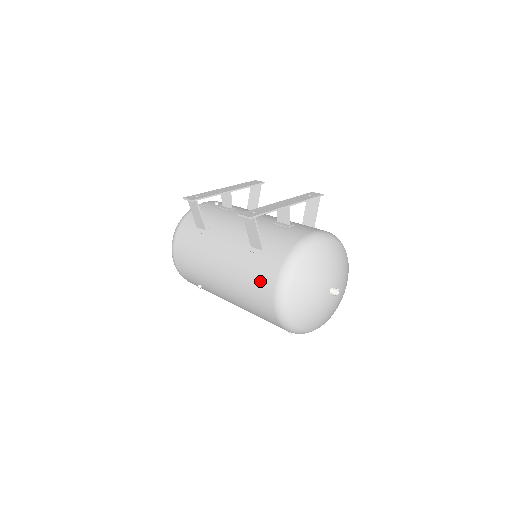
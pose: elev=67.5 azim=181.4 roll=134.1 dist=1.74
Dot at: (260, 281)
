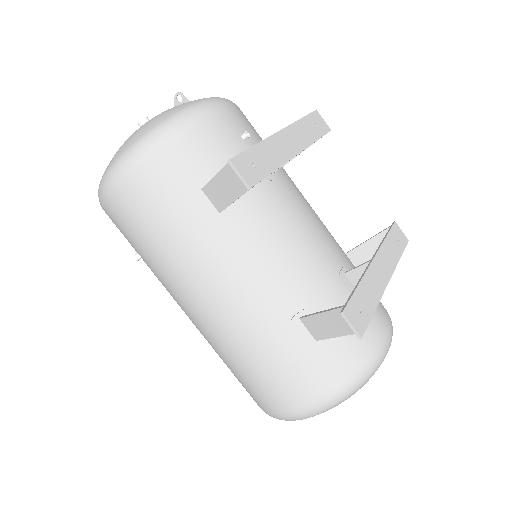
Dot at: (286, 380)
